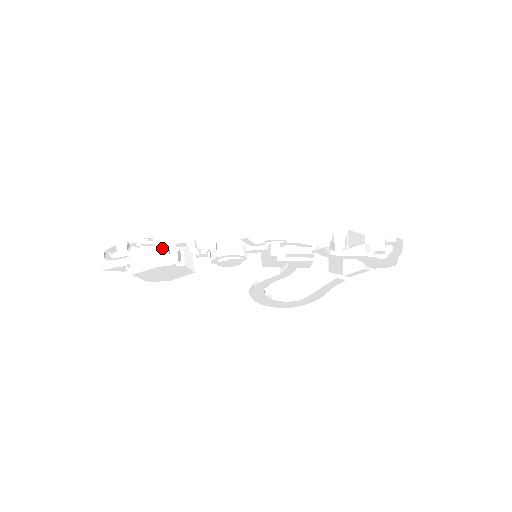
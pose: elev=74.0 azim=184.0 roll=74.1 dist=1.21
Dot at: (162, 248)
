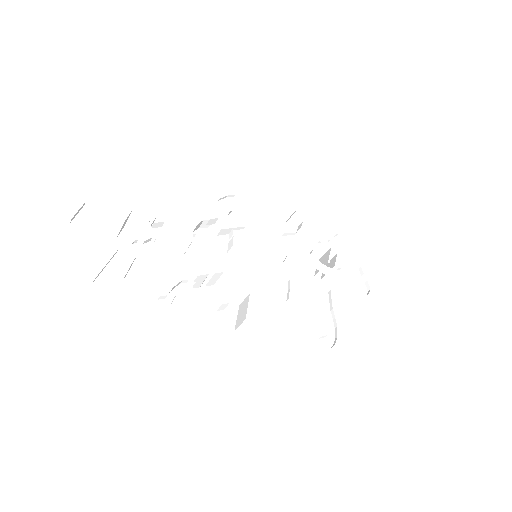
Dot at: (203, 275)
